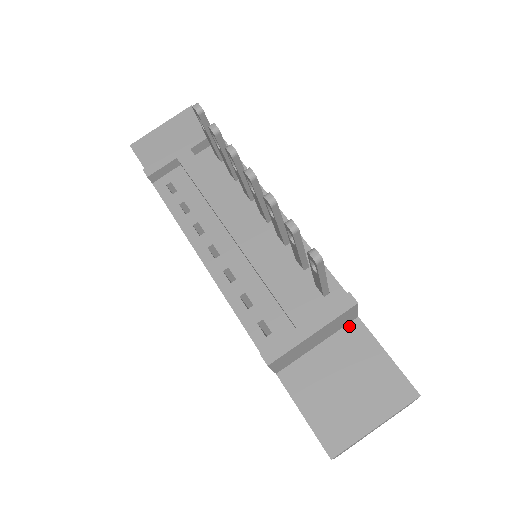
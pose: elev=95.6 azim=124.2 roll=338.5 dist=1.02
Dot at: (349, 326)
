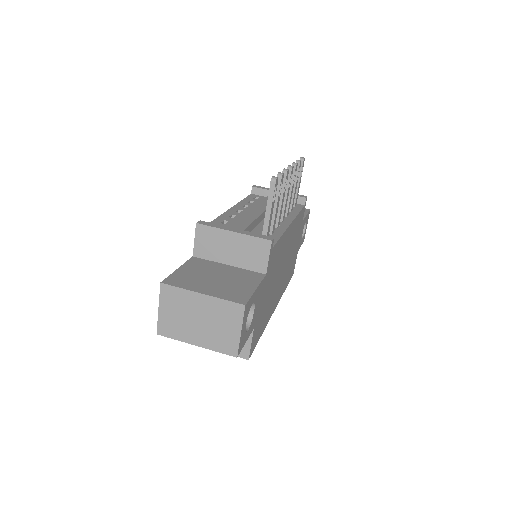
Dot at: (256, 273)
